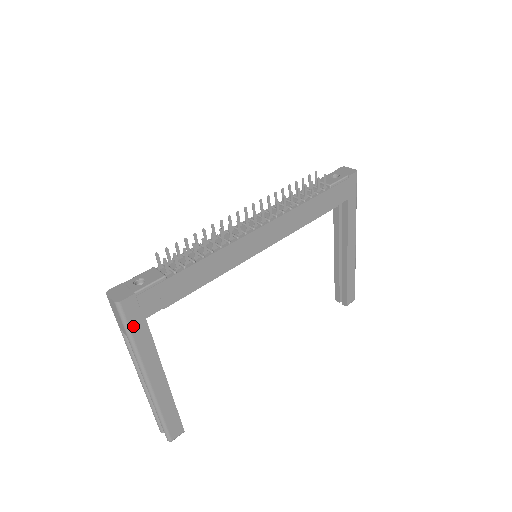
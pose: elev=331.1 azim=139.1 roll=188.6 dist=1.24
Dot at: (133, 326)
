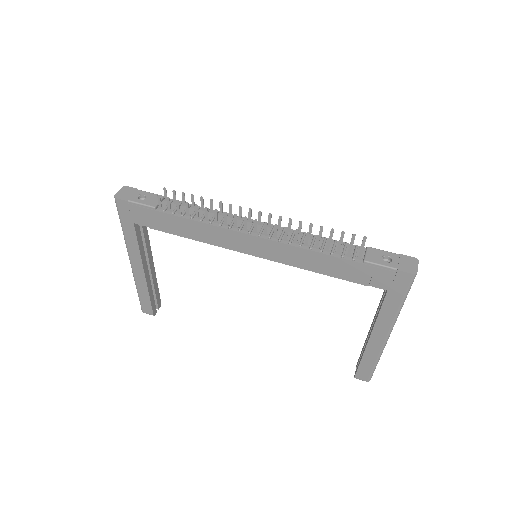
Dot at: (124, 220)
